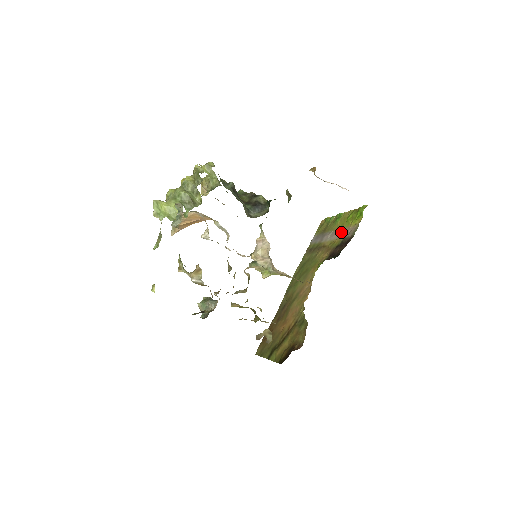
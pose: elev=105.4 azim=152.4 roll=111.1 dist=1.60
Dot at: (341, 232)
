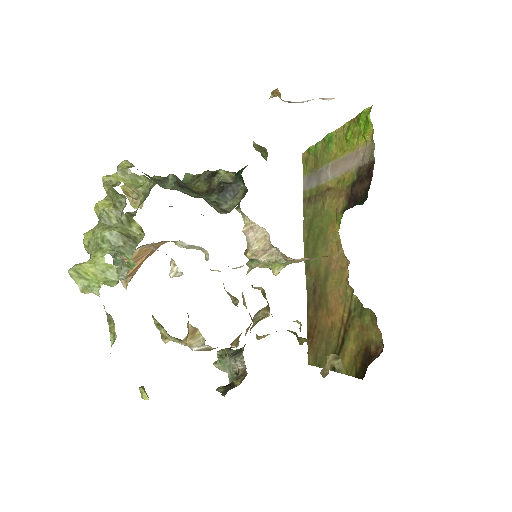
Dot at: (347, 161)
